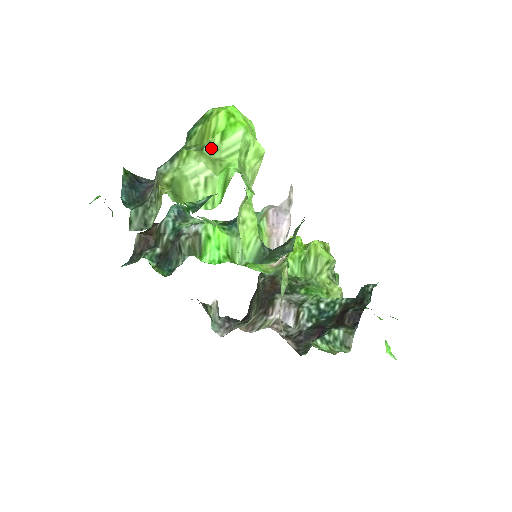
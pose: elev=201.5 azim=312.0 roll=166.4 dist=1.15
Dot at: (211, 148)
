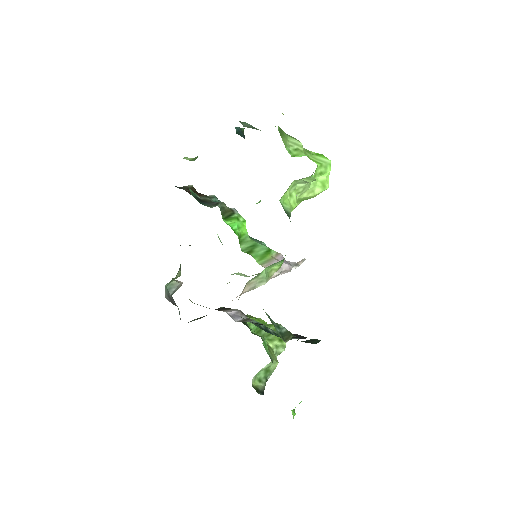
Dot at: (308, 150)
